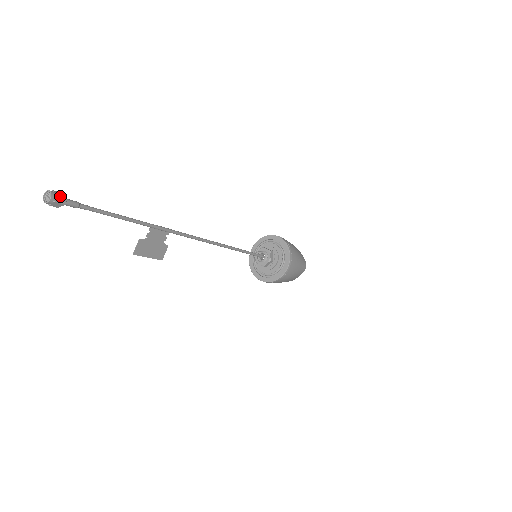
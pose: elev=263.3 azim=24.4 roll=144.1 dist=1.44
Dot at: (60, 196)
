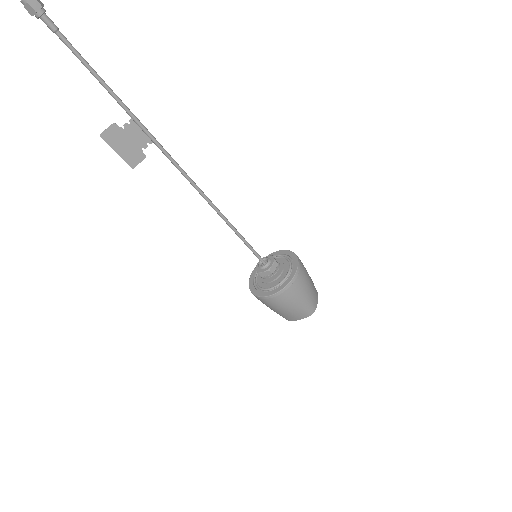
Dot at: (38, 3)
